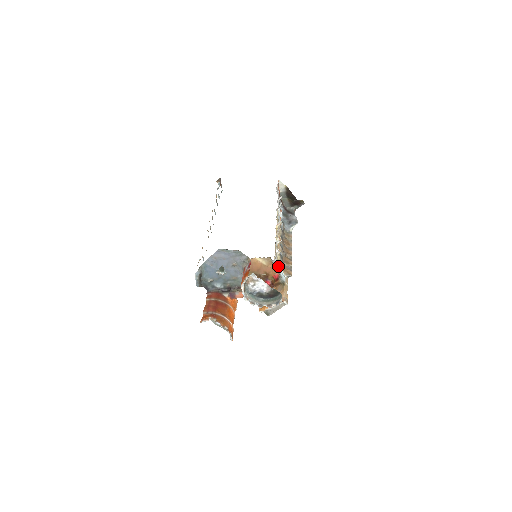
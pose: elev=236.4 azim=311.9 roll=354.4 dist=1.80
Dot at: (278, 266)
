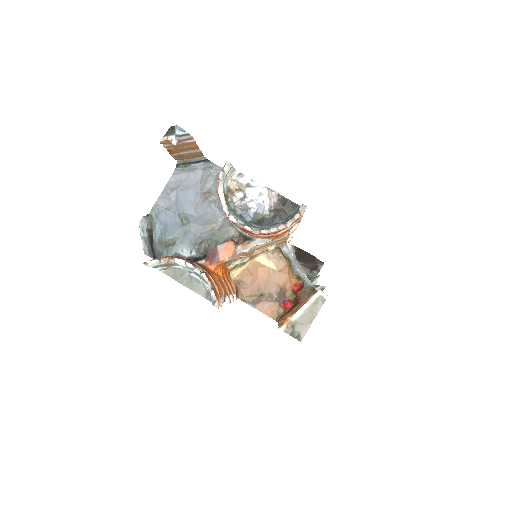
Dot at: occluded
